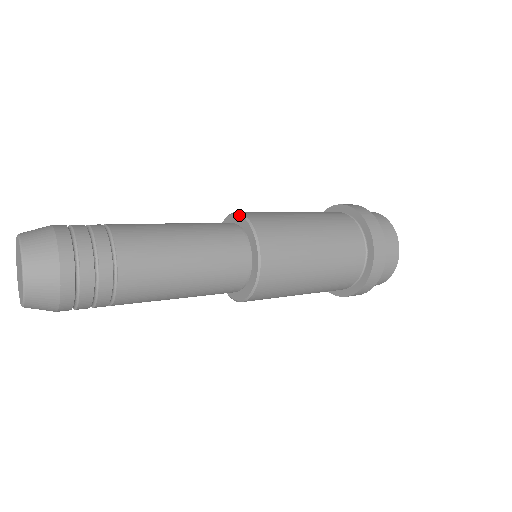
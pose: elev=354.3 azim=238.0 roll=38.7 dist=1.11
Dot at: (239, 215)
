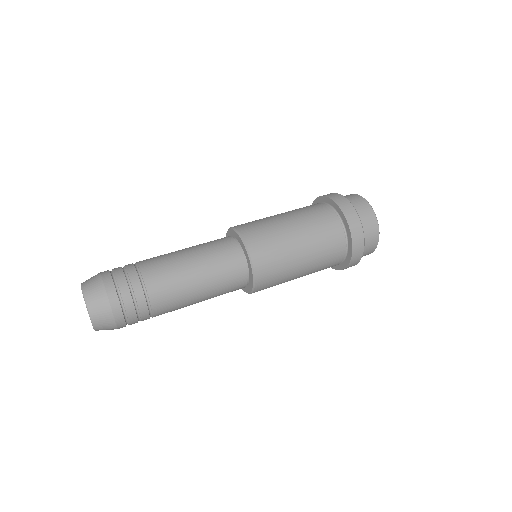
Dot at: (229, 229)
